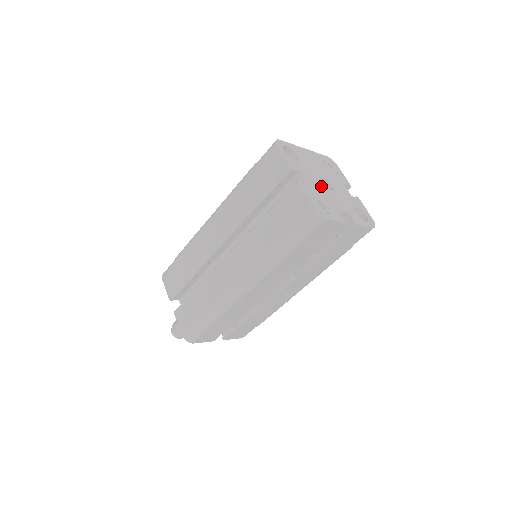
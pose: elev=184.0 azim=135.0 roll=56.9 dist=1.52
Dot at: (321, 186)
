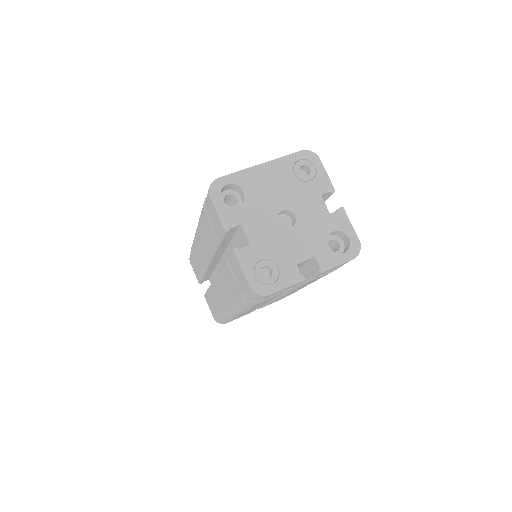
Dot at: (274, 231)
